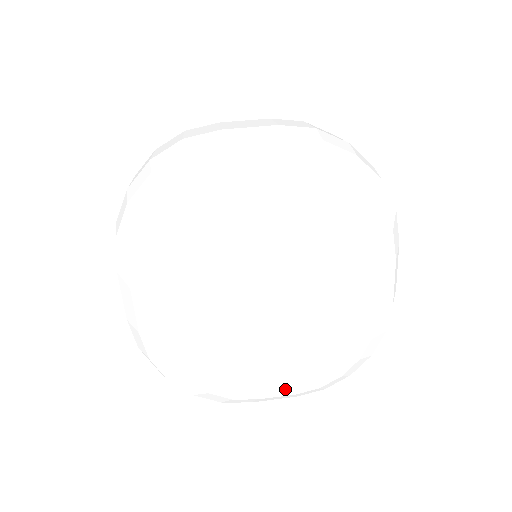
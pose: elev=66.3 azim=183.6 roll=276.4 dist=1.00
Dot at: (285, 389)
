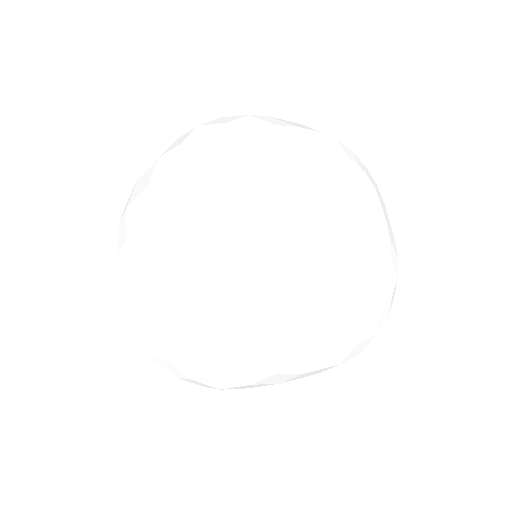
Dot at: (363, 297)
